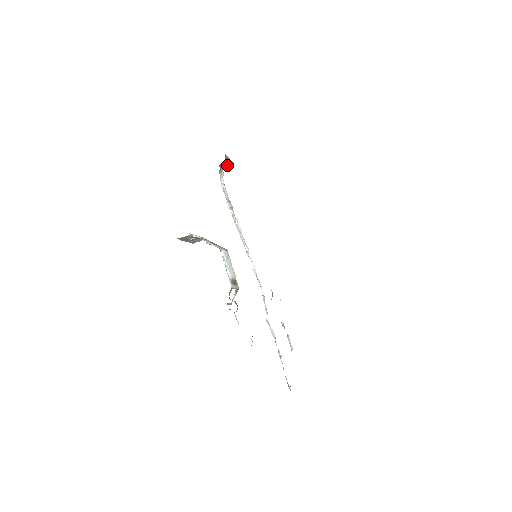
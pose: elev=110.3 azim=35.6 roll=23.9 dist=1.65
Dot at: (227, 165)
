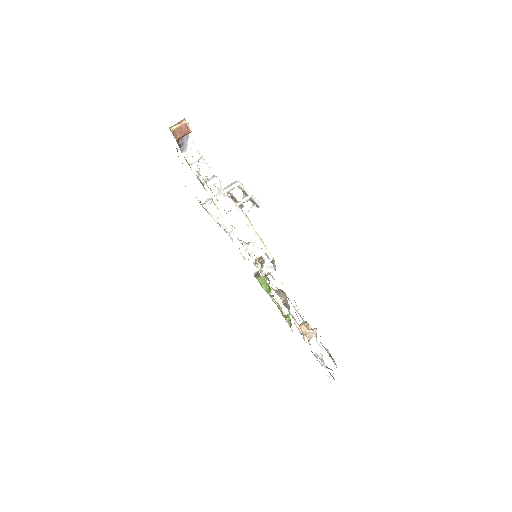
Dot at: (188, 133)
